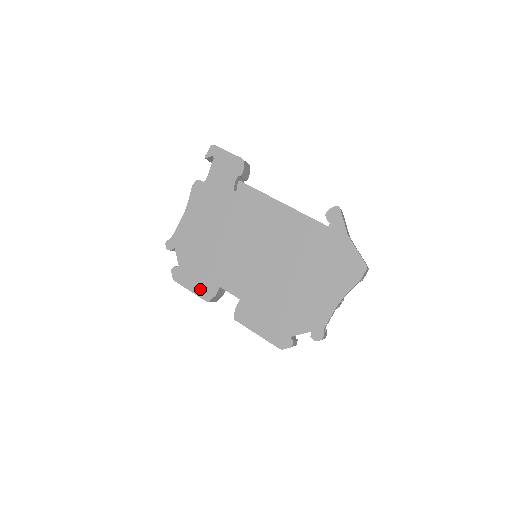
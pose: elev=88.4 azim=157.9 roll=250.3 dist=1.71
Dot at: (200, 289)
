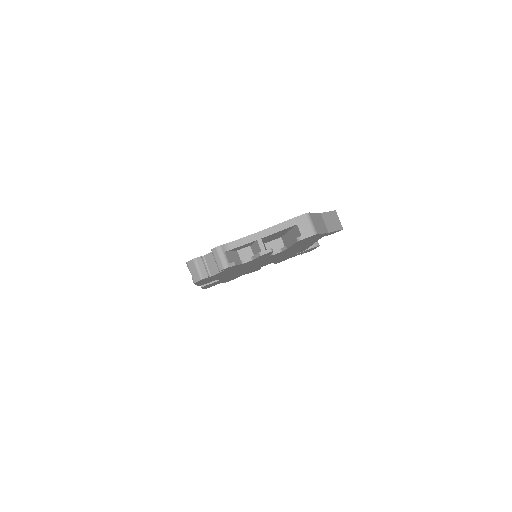
Dot at: occluded
